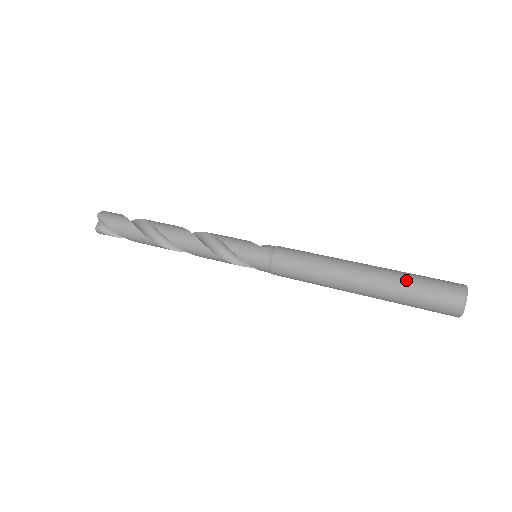
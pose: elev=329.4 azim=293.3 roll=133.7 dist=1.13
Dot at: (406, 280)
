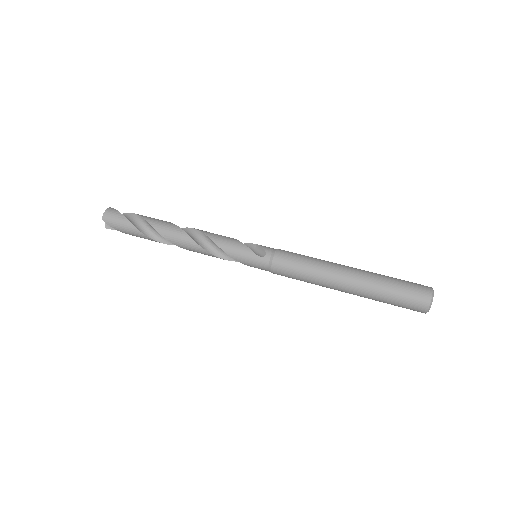
Dot at: (383, 293)
